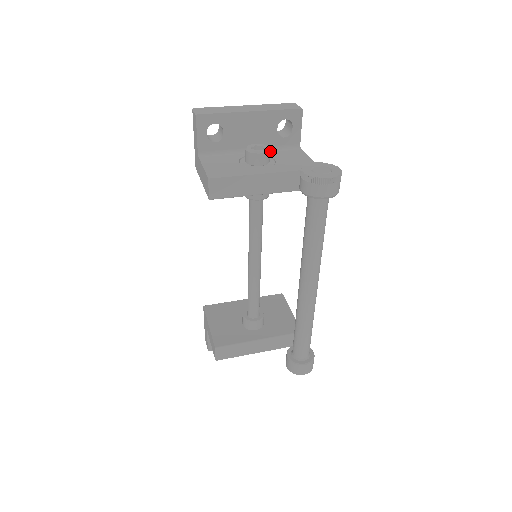
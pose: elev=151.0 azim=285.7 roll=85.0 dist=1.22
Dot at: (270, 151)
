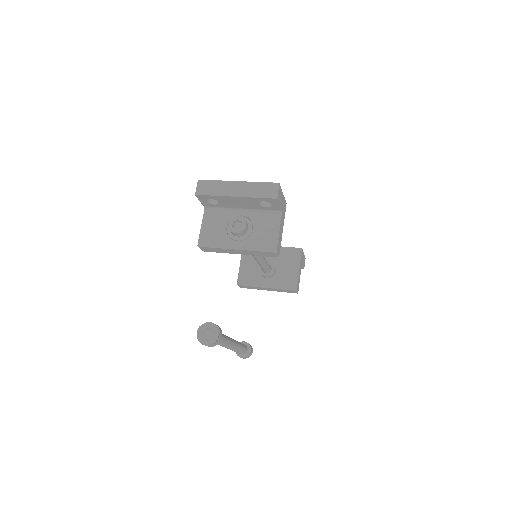
Dot at: (256, 213)
